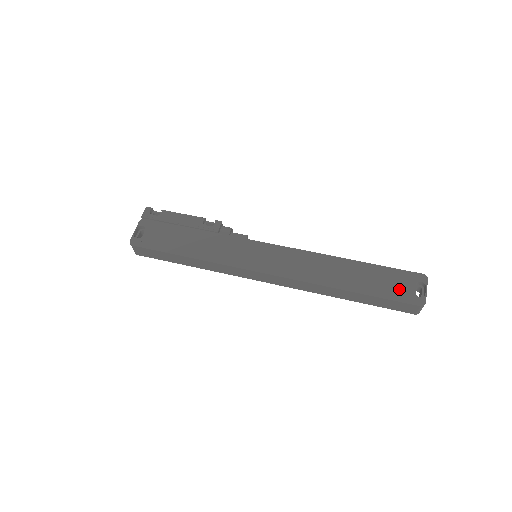
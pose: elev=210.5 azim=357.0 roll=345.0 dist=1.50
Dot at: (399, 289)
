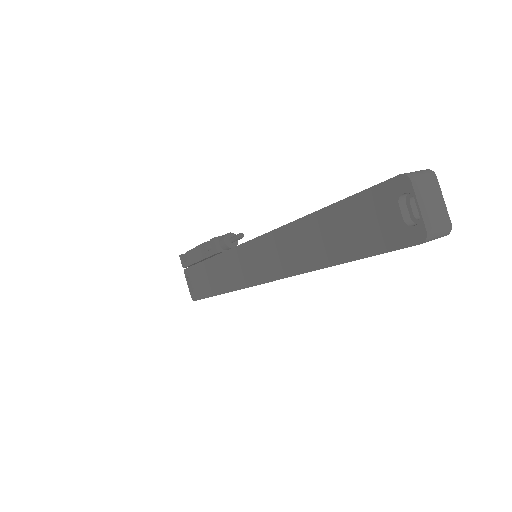
Dot at: (382, 228)
